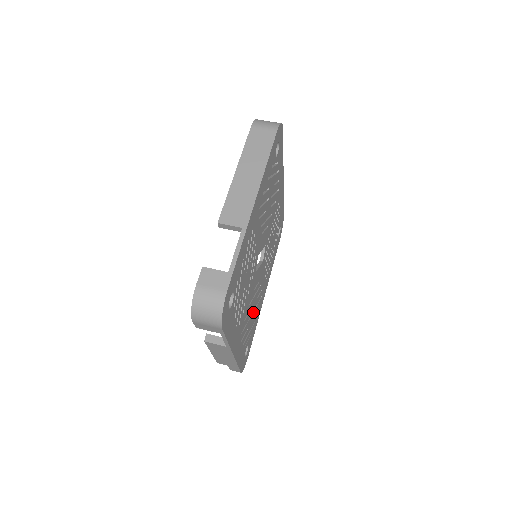
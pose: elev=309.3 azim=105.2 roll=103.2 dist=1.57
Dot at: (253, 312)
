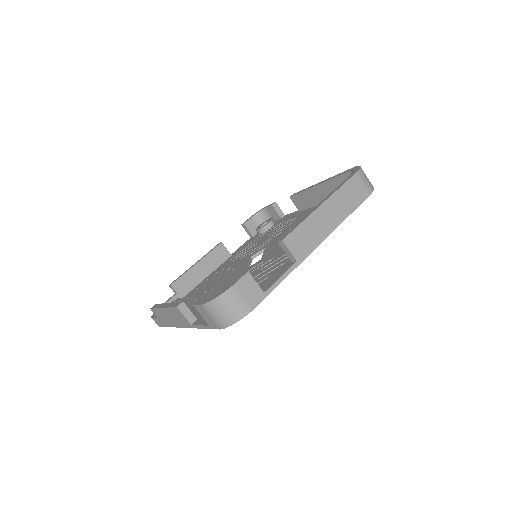
Dot at: occluded
